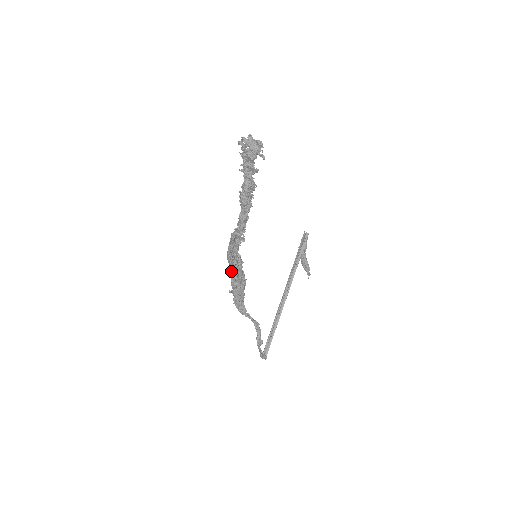
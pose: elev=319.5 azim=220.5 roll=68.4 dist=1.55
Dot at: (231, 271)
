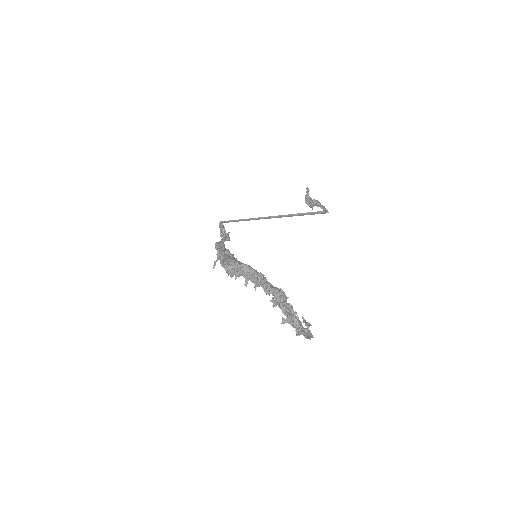
Dot at: (225, 259)
